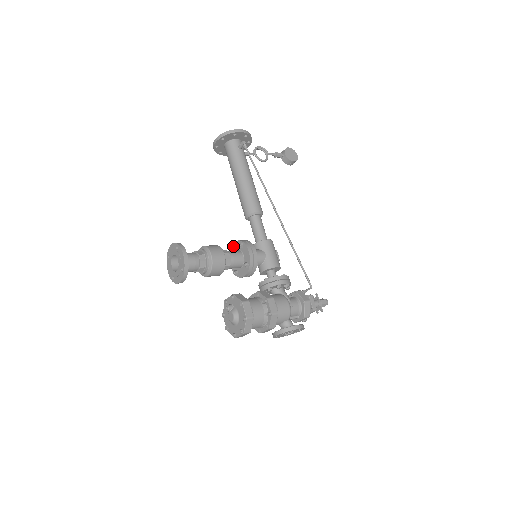
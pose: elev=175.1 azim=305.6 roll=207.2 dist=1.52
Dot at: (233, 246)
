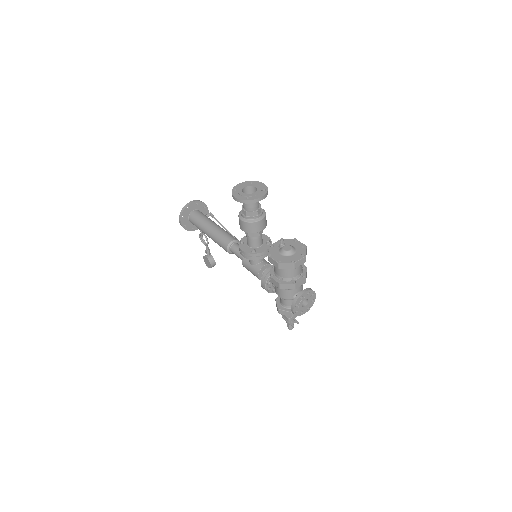
Dot at: (244, 238)
